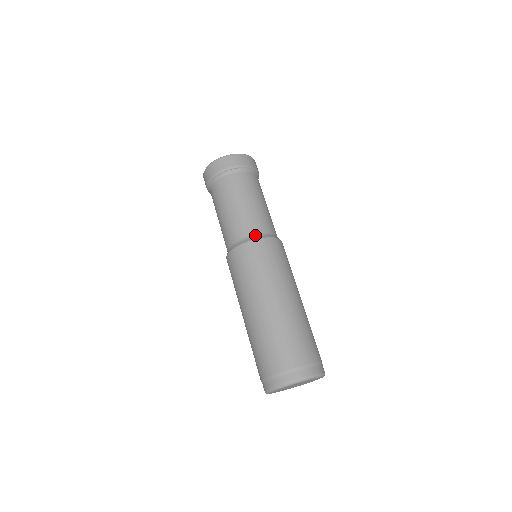
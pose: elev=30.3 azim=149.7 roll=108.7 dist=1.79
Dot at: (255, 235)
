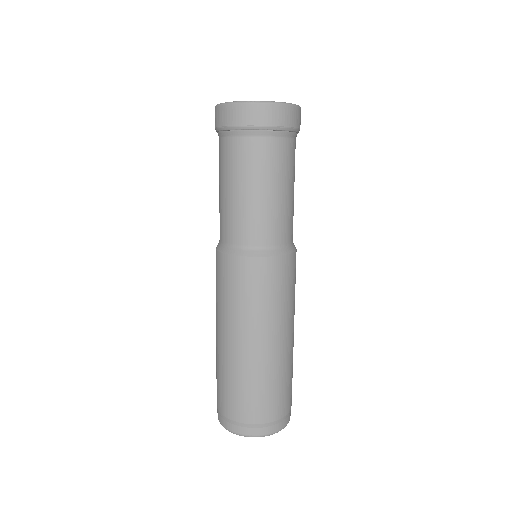
Dot at: (243, 247)
